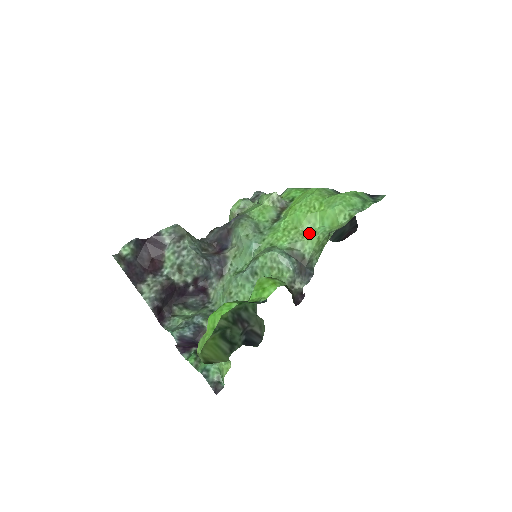
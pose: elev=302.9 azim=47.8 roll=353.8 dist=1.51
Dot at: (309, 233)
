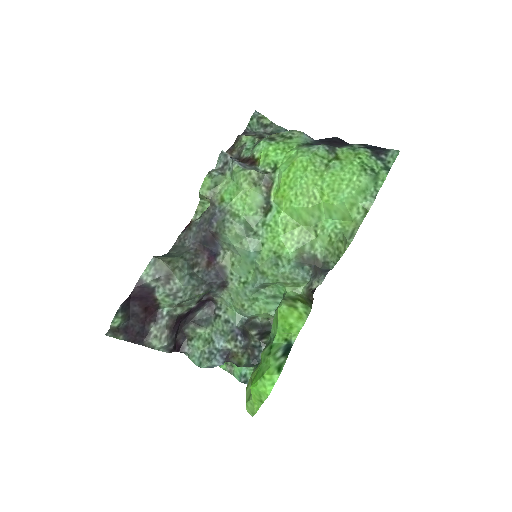
Dot at: (315, 228)
